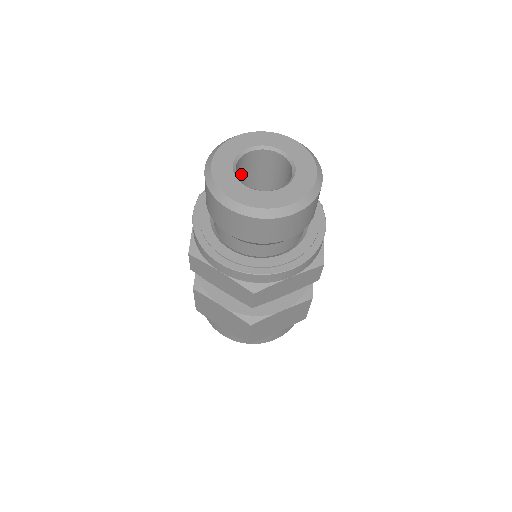
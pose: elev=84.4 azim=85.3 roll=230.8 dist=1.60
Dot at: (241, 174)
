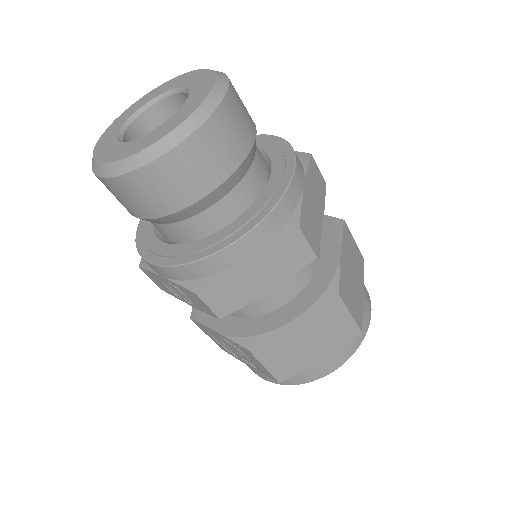
Dot at: occluded
